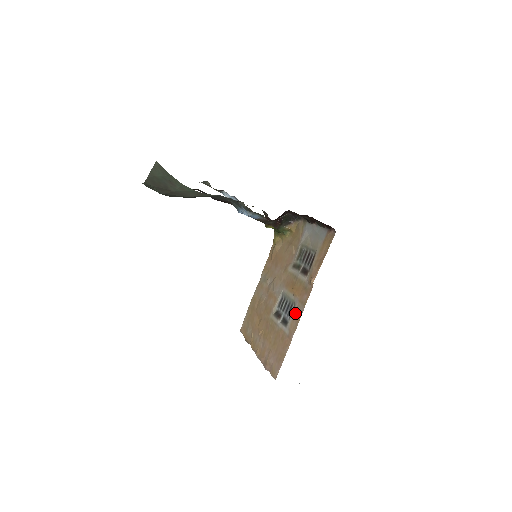
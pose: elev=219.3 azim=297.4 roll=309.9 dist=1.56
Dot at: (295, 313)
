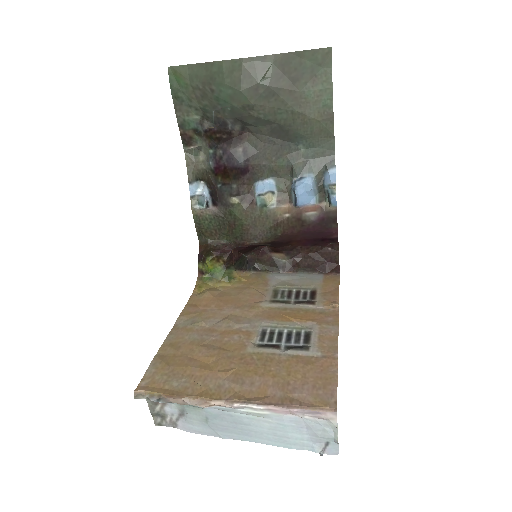
Dot at: (320, 334)
